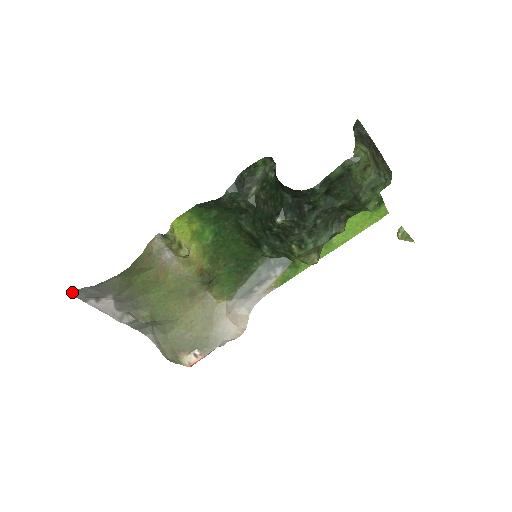
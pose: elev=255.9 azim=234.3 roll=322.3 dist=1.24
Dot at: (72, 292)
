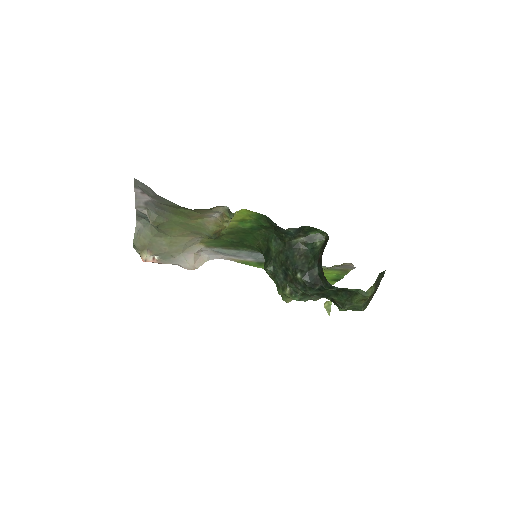
Dot at: occluded
